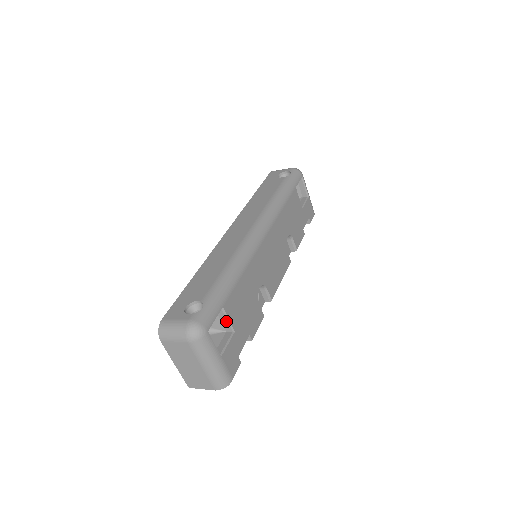
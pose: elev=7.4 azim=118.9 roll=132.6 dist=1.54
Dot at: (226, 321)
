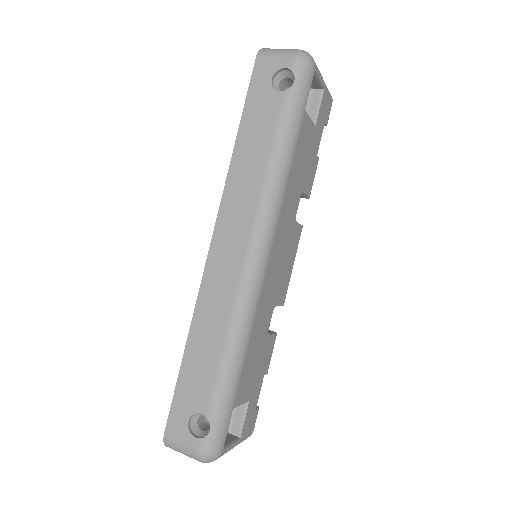
Dot at: occluded
